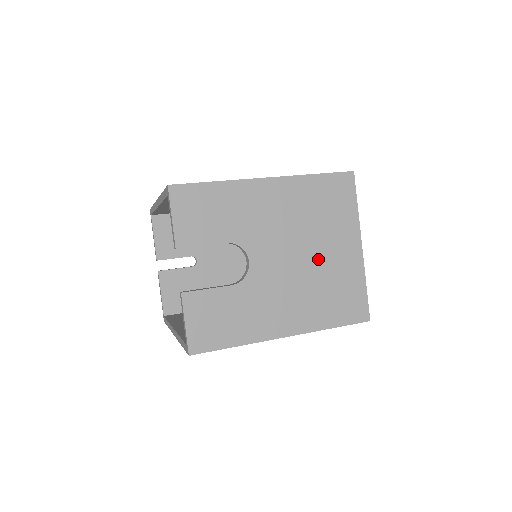
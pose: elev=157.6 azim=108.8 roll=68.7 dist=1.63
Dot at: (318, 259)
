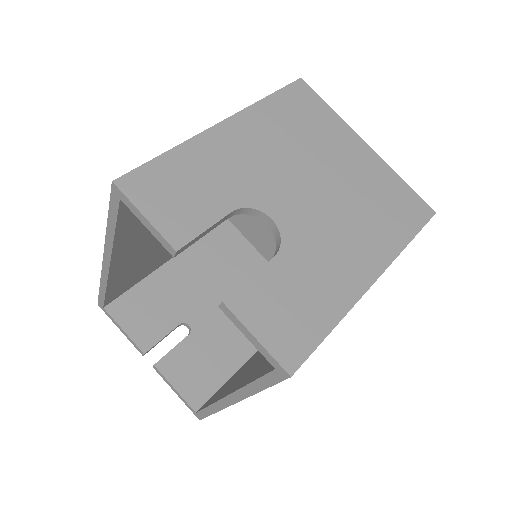
Dot at: (338, 178)
